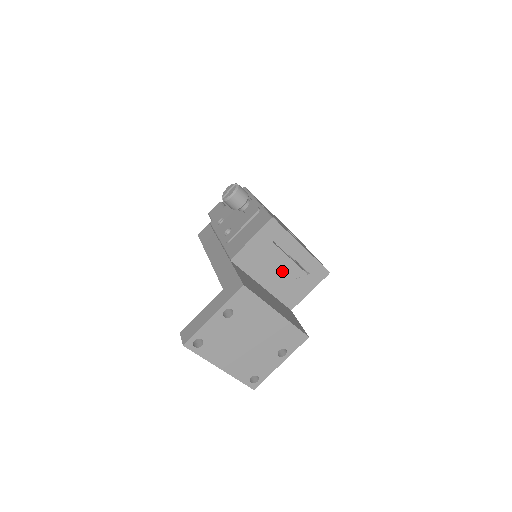
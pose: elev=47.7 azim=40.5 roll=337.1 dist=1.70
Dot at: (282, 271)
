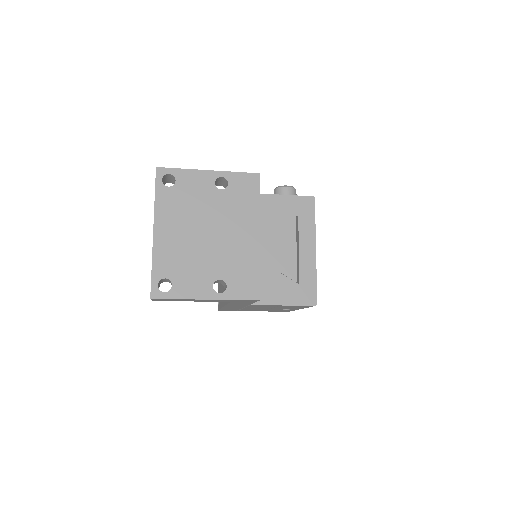
Dot at: (279, 253)
